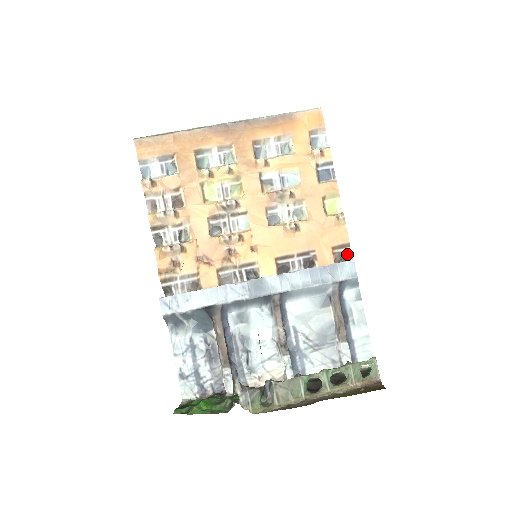
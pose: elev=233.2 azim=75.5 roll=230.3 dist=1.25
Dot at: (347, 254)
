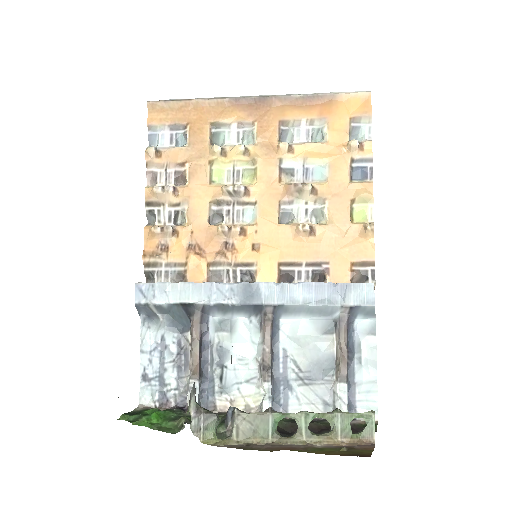
Dot at: (369, 275)
